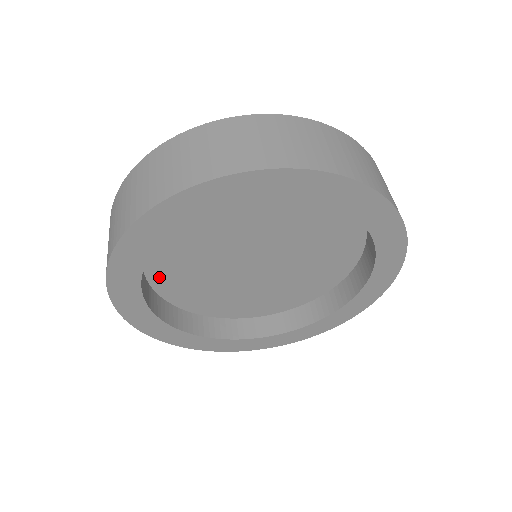
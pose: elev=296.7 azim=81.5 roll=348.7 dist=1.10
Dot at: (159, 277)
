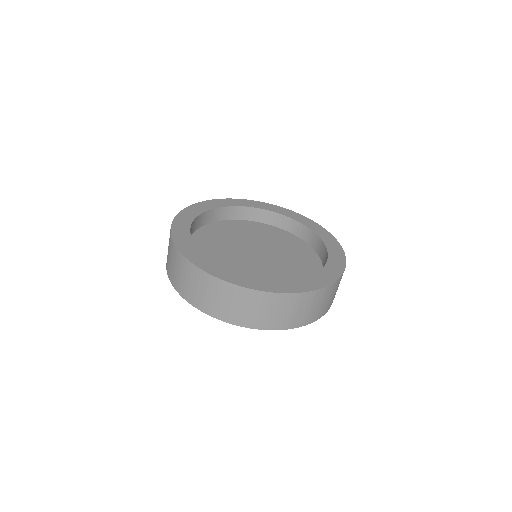
Dot at: occluded
